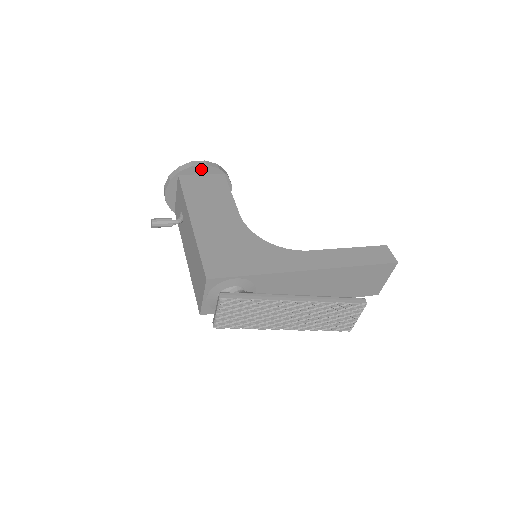
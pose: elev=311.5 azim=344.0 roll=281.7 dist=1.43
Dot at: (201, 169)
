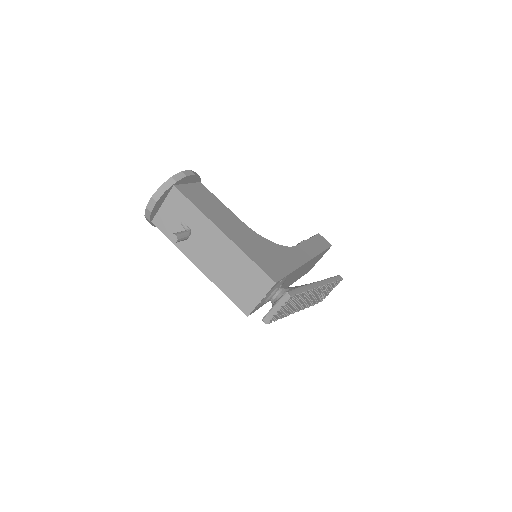
Dot at: (190, 178)
